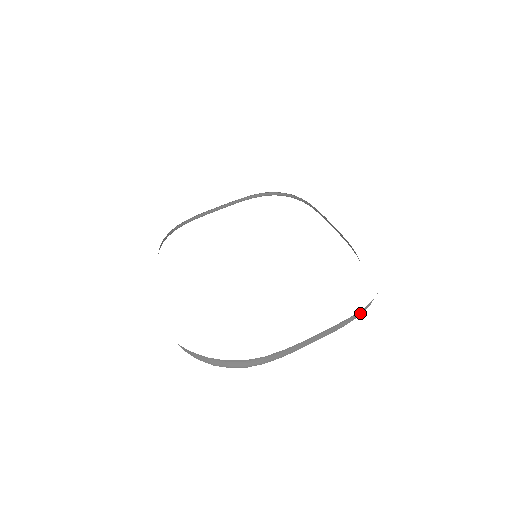
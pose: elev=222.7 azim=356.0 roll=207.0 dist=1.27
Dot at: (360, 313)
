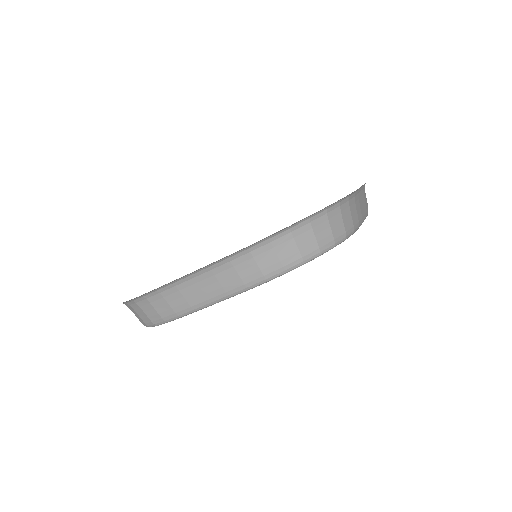
Dot at: occluded
